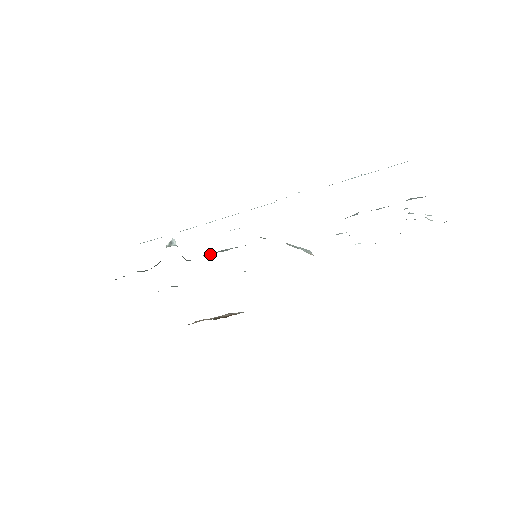
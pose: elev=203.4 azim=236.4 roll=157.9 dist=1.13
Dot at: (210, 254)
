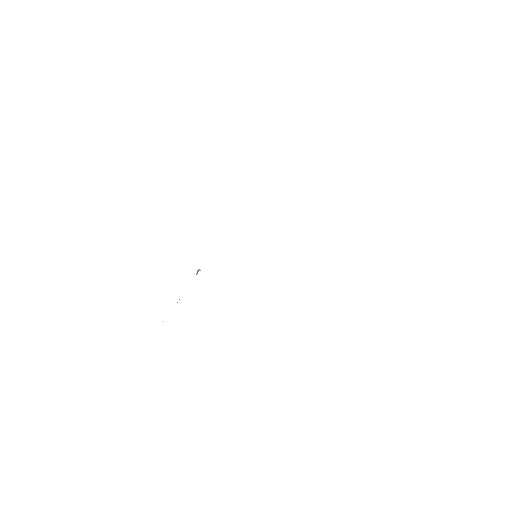
Dot at: occluded
